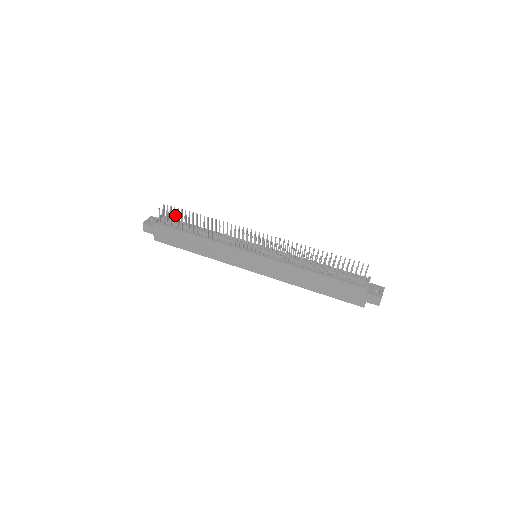
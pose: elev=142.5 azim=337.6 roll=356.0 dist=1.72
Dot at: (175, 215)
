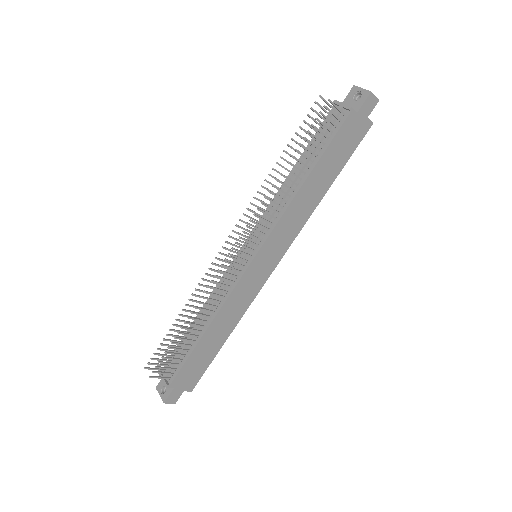
Dot at: (165, 355)
